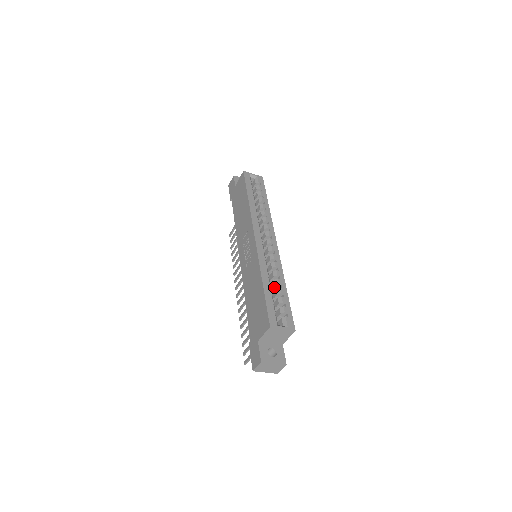
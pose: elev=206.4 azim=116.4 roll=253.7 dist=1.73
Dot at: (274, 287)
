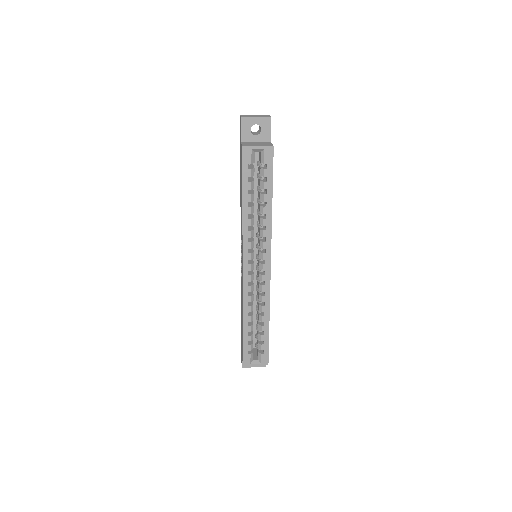
Dot at: (259, 318)
